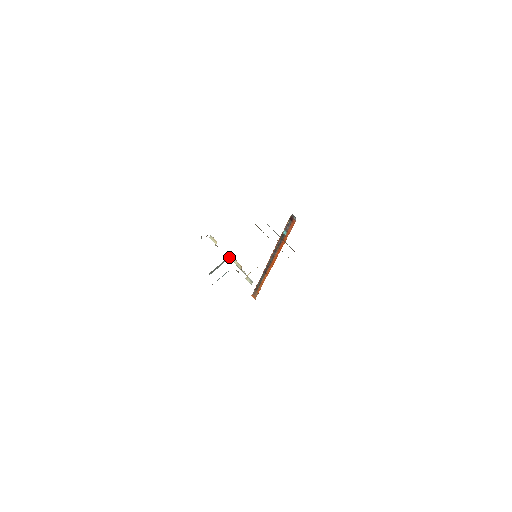
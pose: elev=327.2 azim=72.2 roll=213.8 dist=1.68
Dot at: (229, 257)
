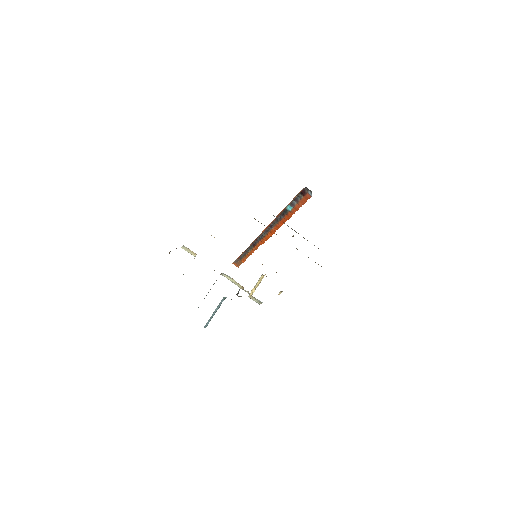
Dot at: (220, 274)
